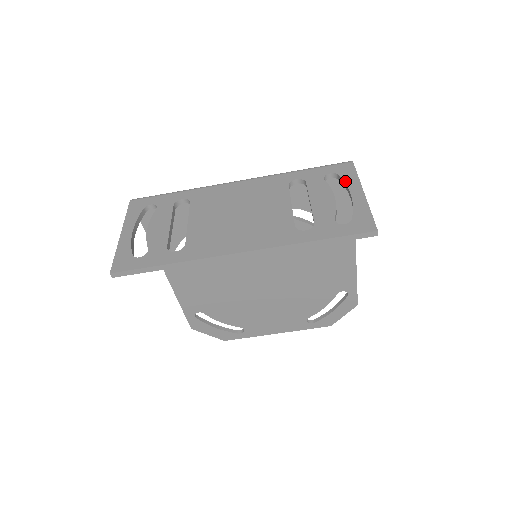
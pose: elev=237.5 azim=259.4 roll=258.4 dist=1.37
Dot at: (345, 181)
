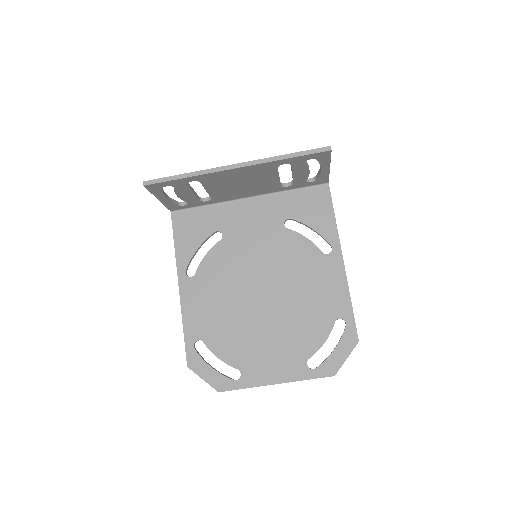
Dot at: occluded
